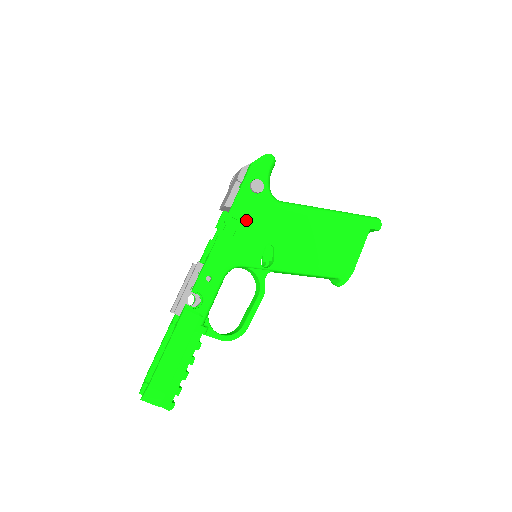
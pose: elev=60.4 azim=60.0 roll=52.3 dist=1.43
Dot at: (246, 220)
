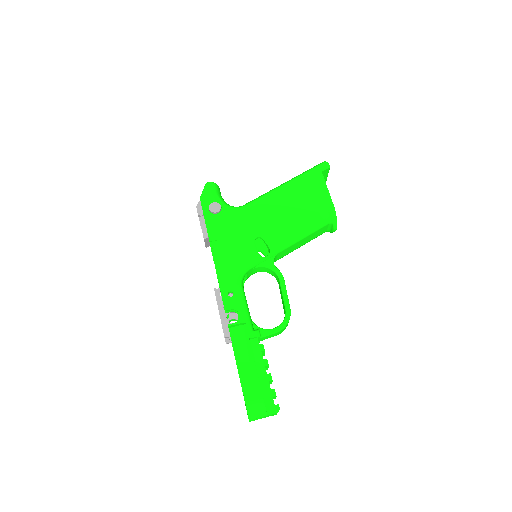
Dot at: (225, 235)
